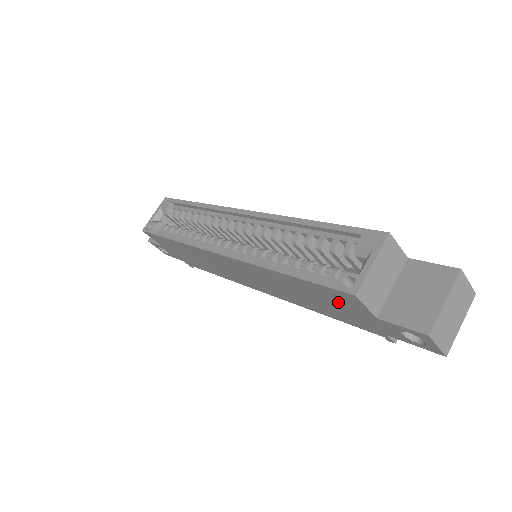
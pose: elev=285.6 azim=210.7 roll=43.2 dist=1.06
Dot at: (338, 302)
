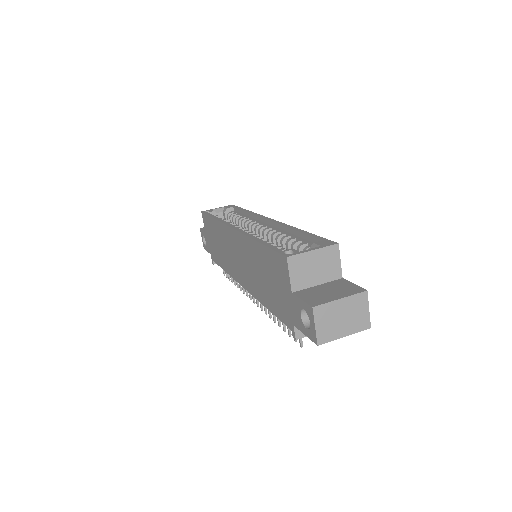
Dot at: (277, 276)
